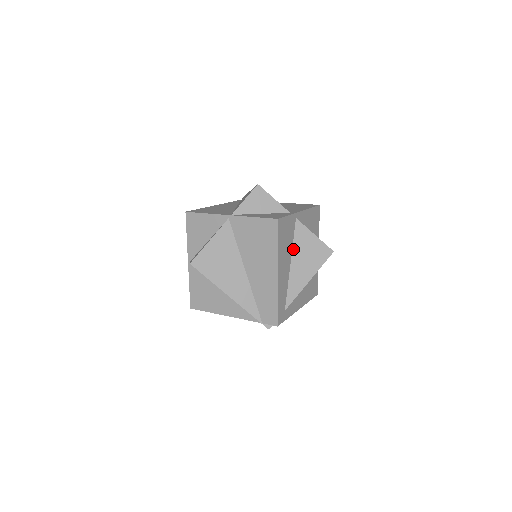
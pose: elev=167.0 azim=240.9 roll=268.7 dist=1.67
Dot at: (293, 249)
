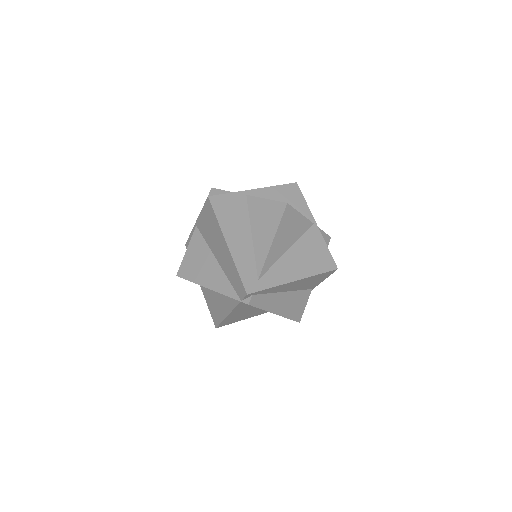
Dot at: (251, 221)
